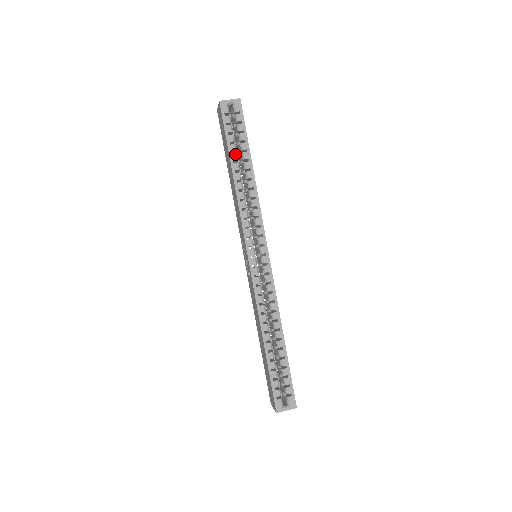
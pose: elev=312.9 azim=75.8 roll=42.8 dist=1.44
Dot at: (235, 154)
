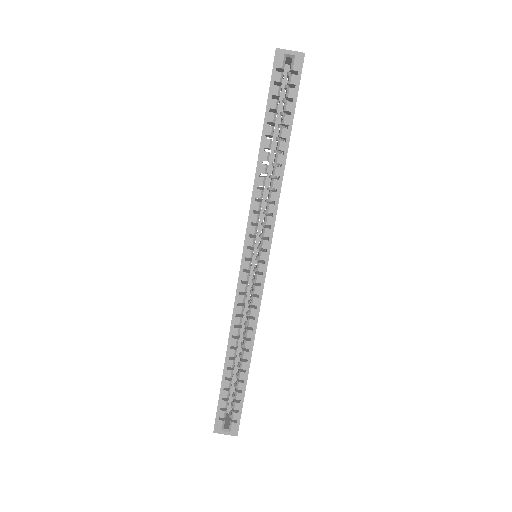
Dot at: (271, 126)
